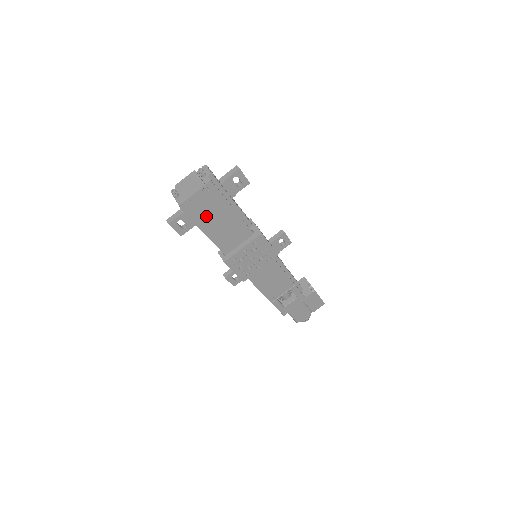
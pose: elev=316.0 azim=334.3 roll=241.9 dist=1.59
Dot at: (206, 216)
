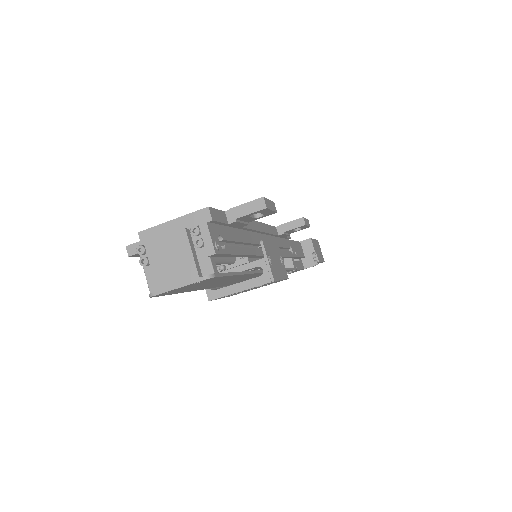
Dot at: (193, 287)
